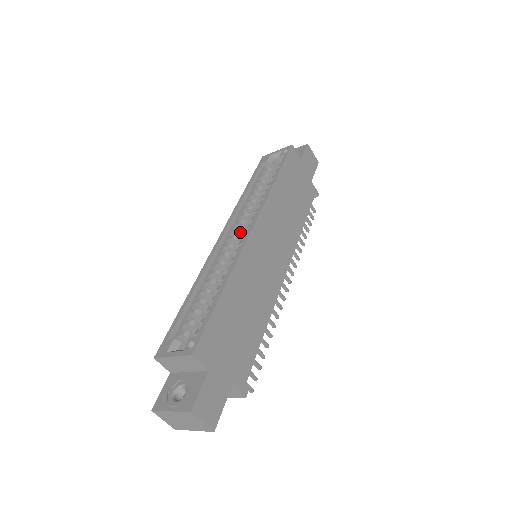
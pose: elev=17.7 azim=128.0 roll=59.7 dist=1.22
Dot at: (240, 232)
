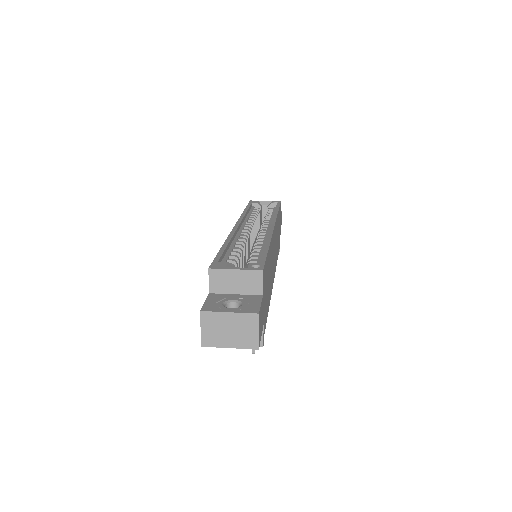
Dot at: occluded
